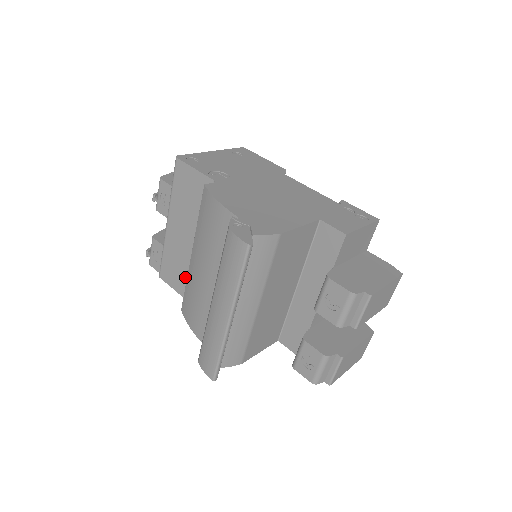
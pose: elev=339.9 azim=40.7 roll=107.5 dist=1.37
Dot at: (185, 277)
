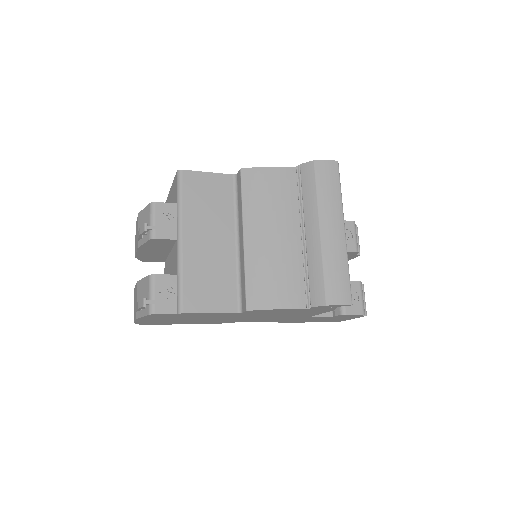
Dot at: (223, 286)
